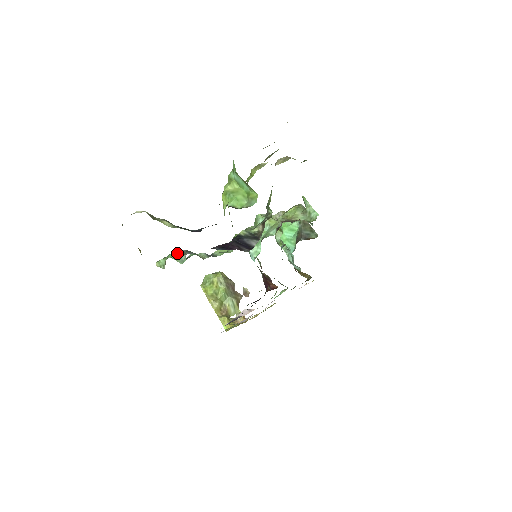
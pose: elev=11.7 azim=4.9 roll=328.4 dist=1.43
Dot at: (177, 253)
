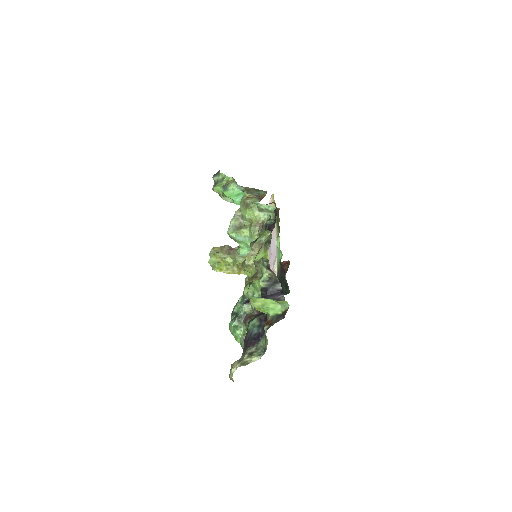
Dot at: (236, 325)
